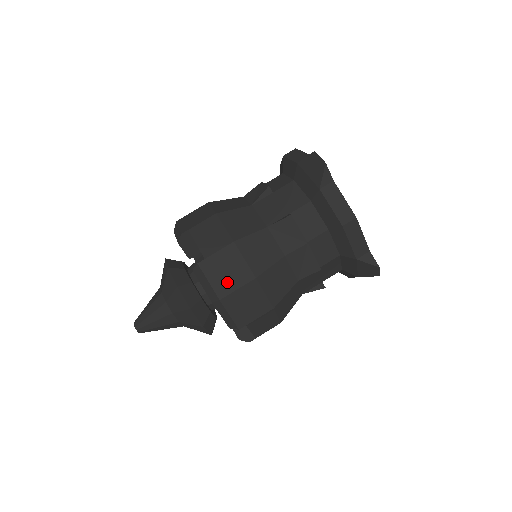
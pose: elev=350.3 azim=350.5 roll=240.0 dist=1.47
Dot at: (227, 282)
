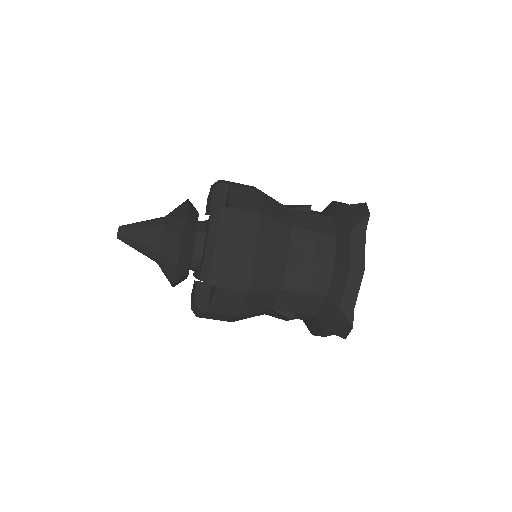
Dot at: (232, 237)
